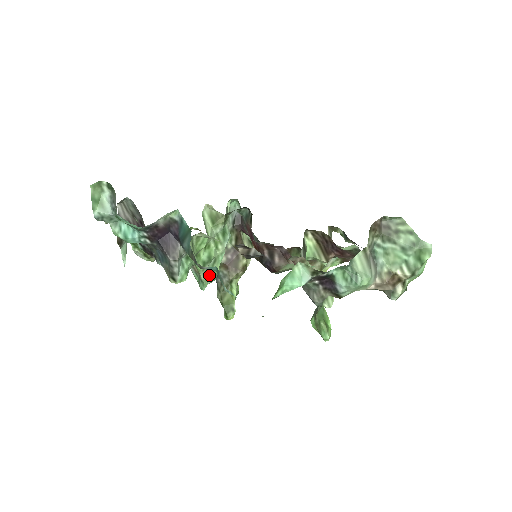
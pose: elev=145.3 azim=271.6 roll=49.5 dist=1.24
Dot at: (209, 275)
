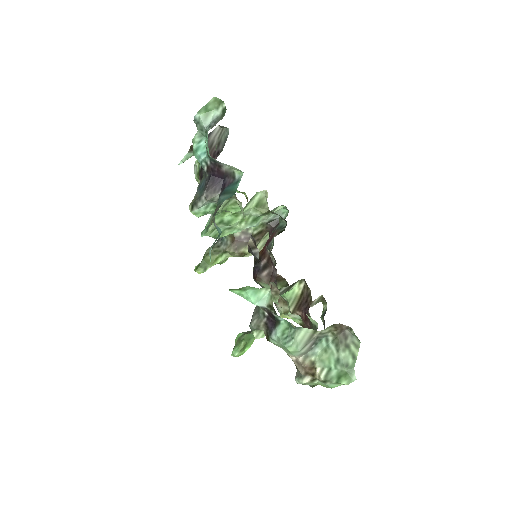
Dot at: (216, 232)
